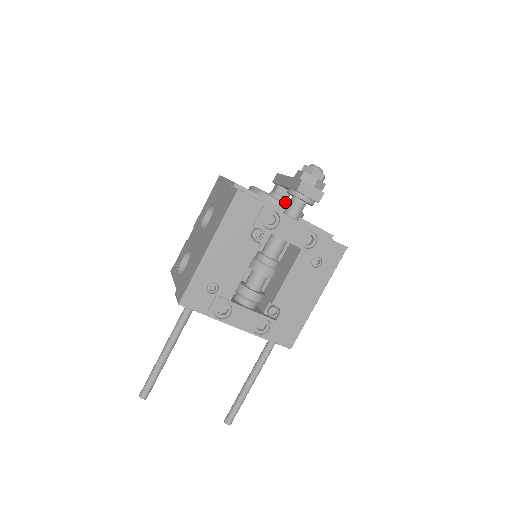
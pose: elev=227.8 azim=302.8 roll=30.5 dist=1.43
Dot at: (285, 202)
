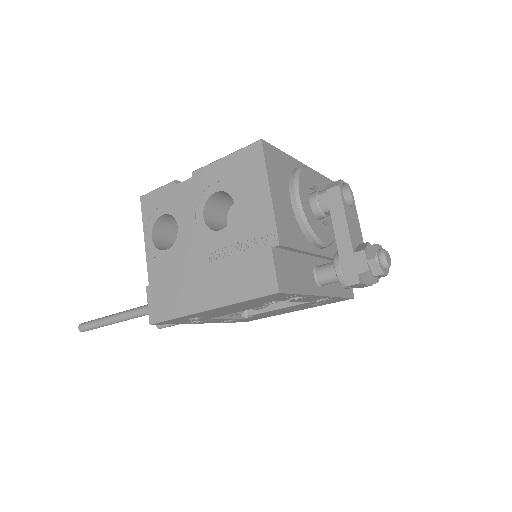
Dot at: (324, 243)
